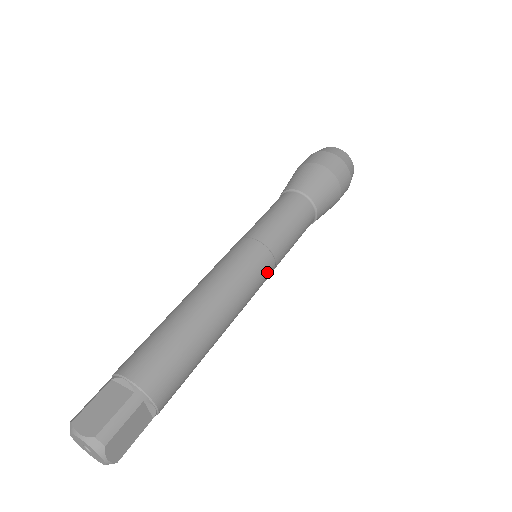
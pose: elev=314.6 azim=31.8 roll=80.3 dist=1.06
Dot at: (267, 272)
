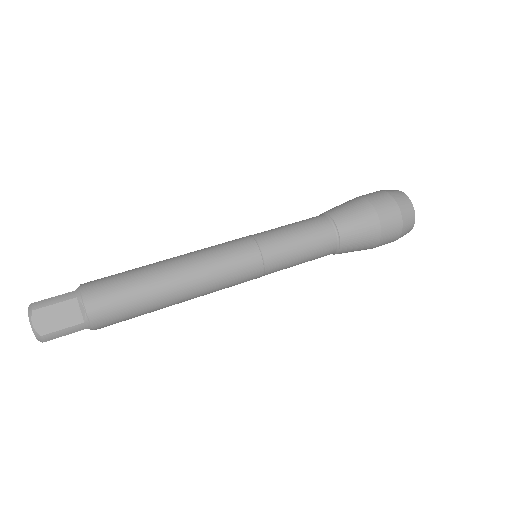
Dot at: occluded
